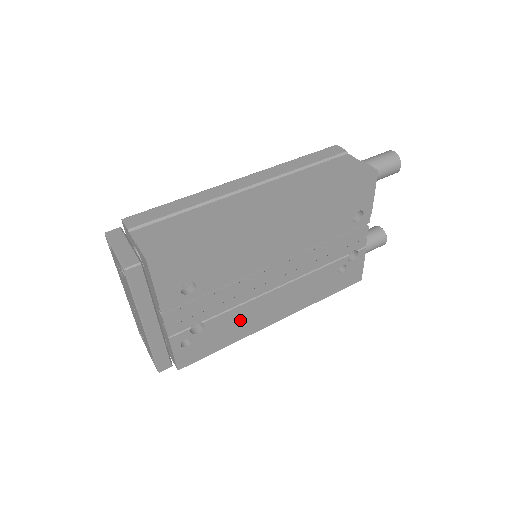
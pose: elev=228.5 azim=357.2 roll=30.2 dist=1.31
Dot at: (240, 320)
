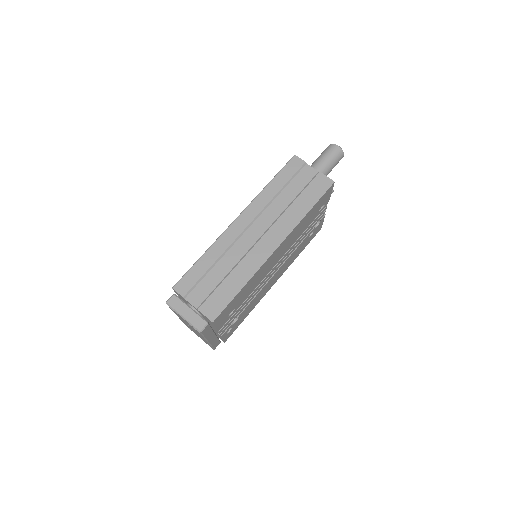
Dot at: (256, 300)
